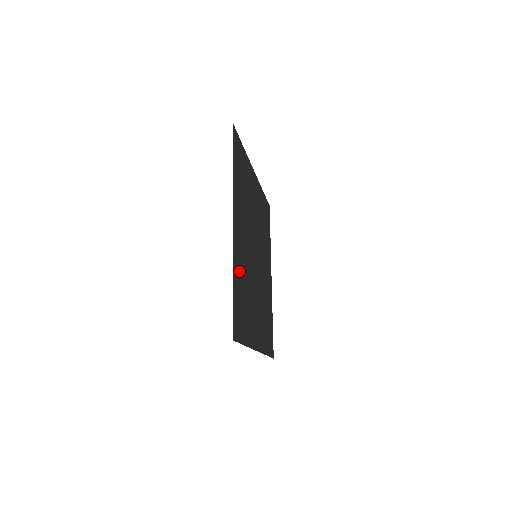
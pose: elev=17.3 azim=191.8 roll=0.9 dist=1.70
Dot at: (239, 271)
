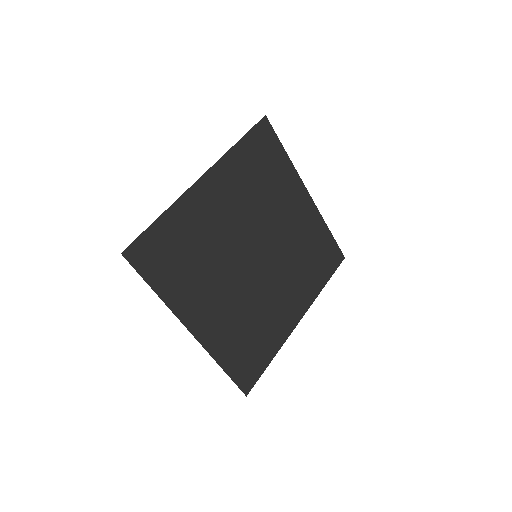
Dot at: (189, 222)
